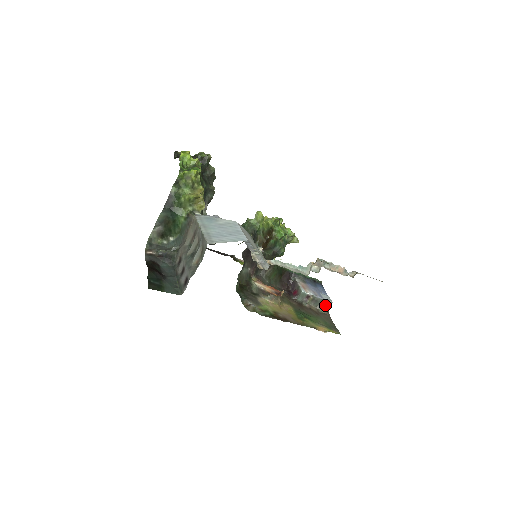
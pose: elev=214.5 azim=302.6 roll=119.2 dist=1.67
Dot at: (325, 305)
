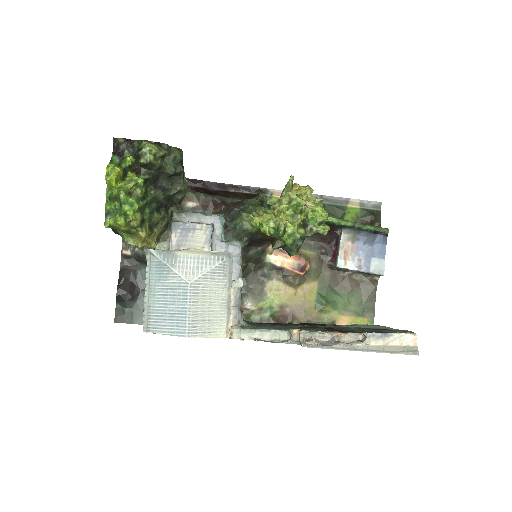
Dot at: (373, 274)
